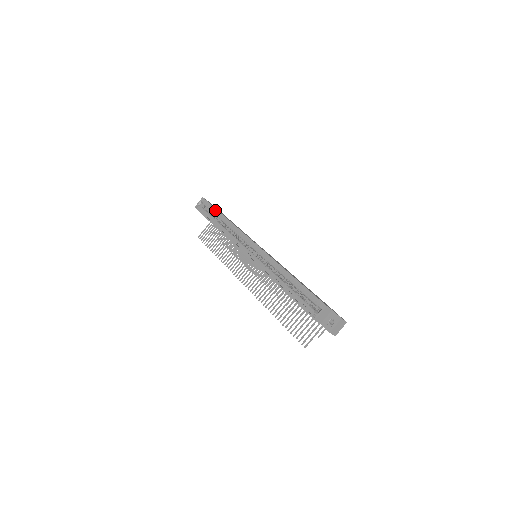
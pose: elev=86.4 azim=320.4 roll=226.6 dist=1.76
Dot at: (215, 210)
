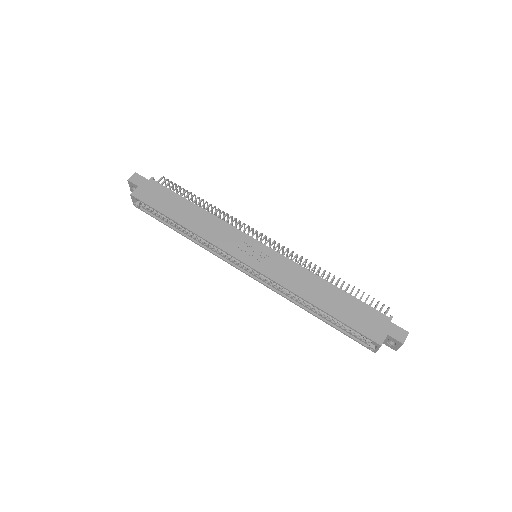
Dot at: (162, 213)
